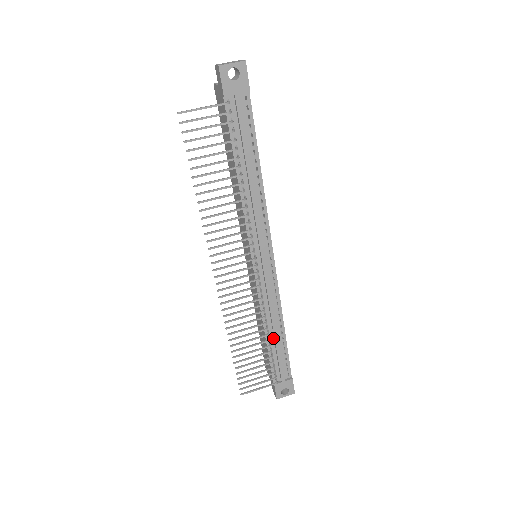
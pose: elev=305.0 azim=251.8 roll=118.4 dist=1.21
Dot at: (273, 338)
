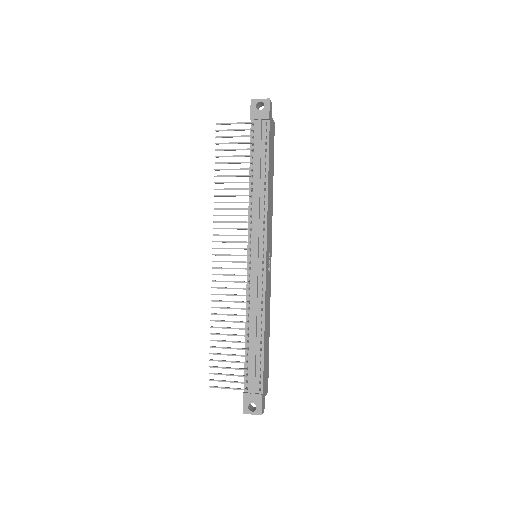
Dot at: (252, 339)
